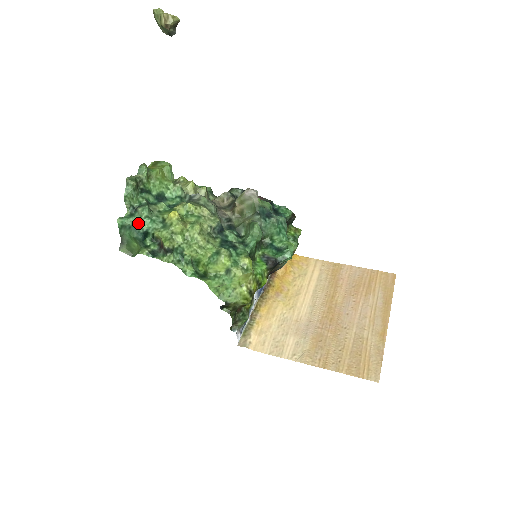
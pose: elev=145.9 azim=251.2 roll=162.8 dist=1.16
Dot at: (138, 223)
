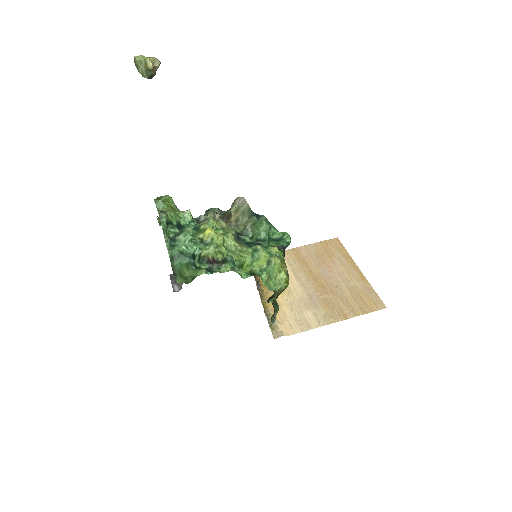
Dot at: (184, 249)
